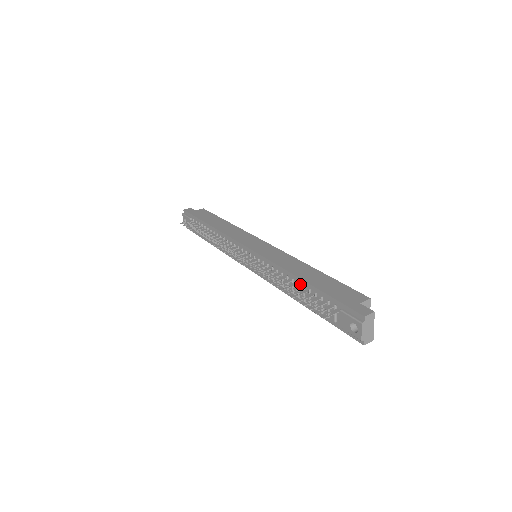
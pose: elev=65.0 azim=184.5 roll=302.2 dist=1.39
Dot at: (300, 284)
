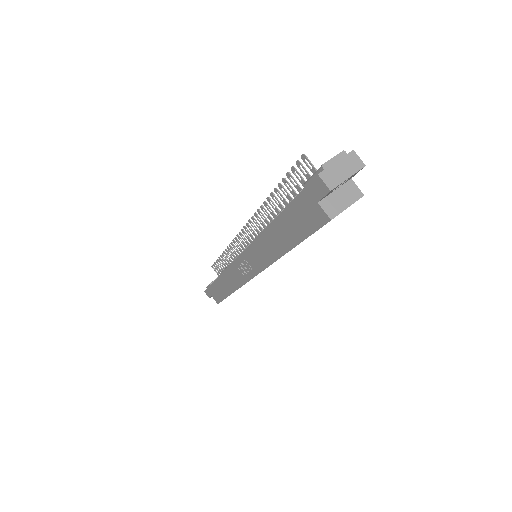
Dot at: occluded
